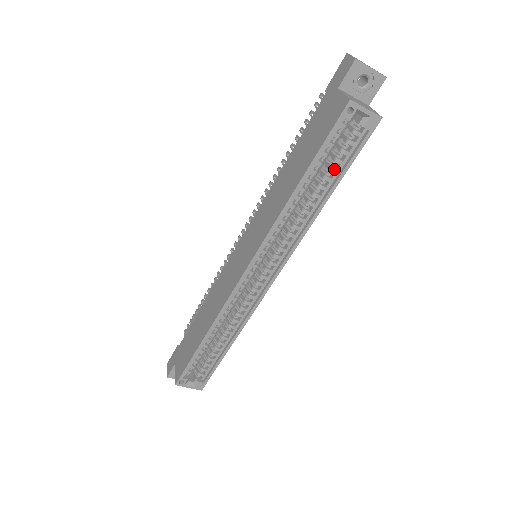
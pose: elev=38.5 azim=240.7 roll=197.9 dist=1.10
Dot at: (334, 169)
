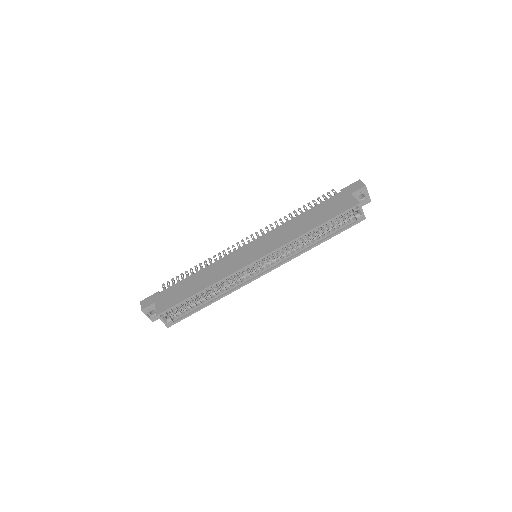
Dot at: (332, 231)
